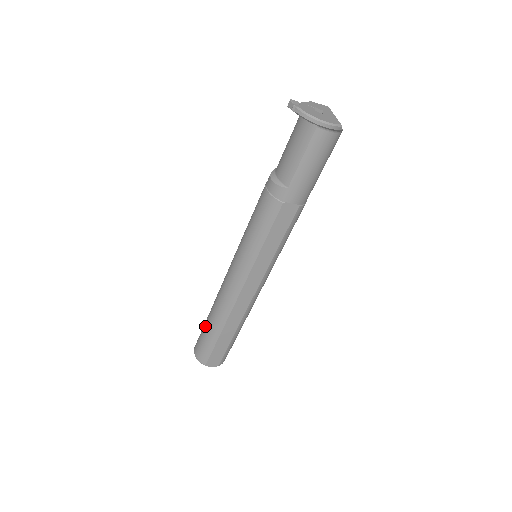
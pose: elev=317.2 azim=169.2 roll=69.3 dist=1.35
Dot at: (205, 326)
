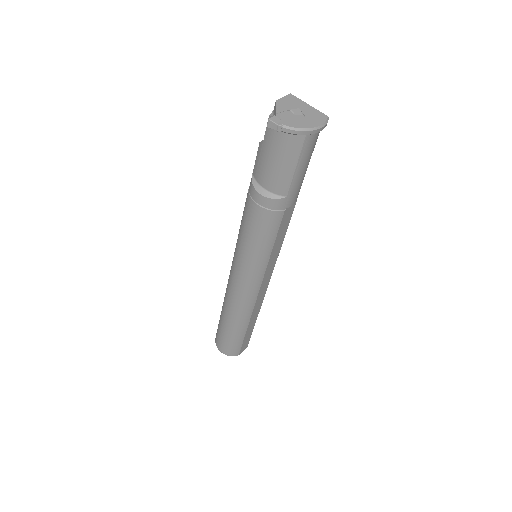
Dot at: (225, 331)
